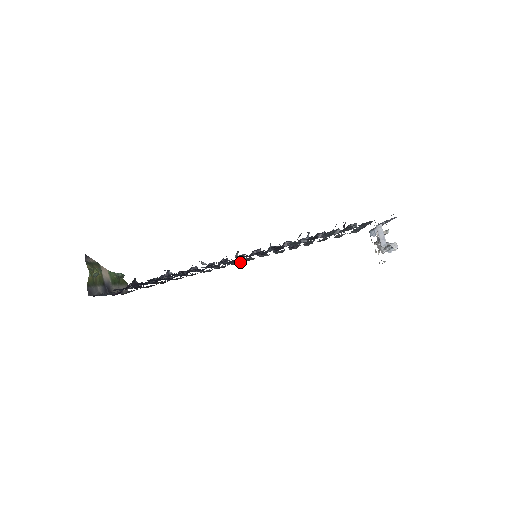
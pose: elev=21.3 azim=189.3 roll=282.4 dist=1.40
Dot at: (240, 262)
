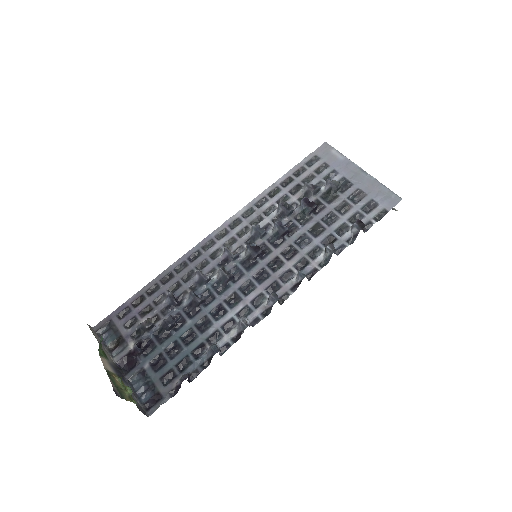
Dot at: (210, 241)
